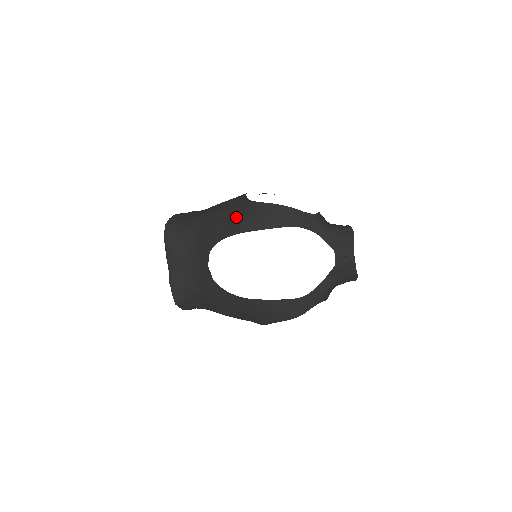
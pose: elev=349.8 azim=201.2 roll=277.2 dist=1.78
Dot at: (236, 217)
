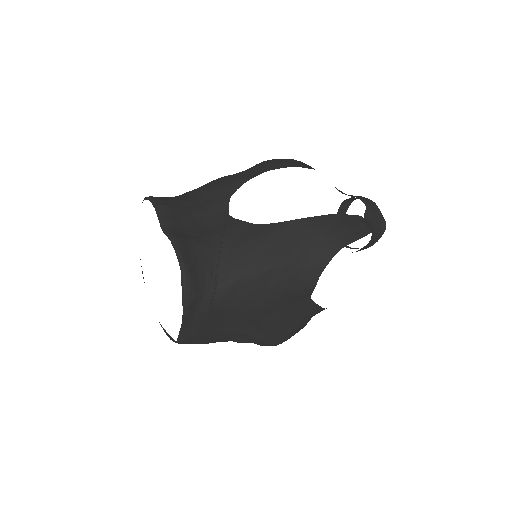
Dot at: (254, 167)
